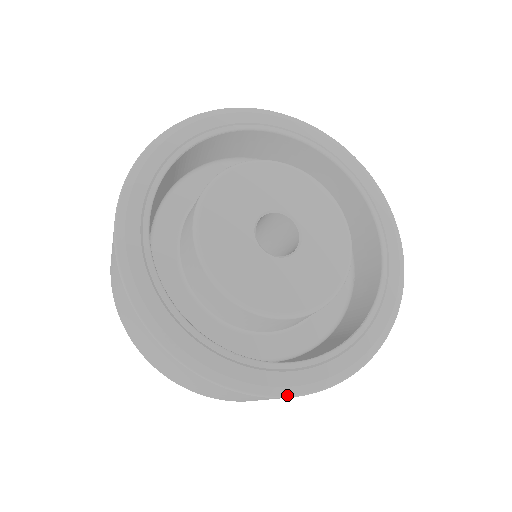
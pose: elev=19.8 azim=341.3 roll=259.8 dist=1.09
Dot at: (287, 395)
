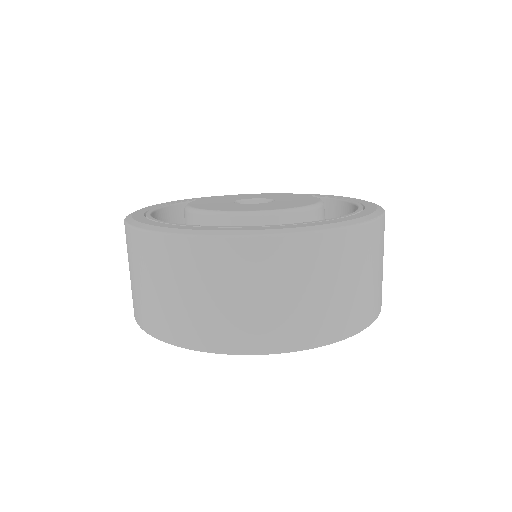
Dot at: (293, 232)
